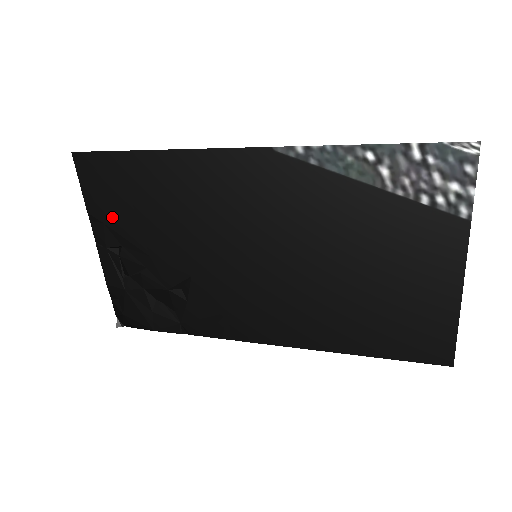
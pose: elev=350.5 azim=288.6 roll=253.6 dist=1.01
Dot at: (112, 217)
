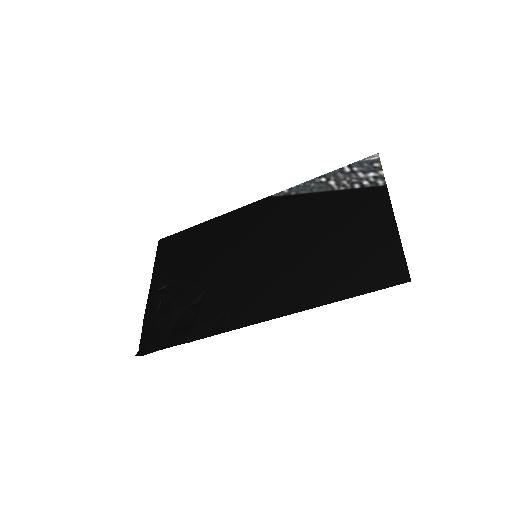
Dot at: (168, 268)
